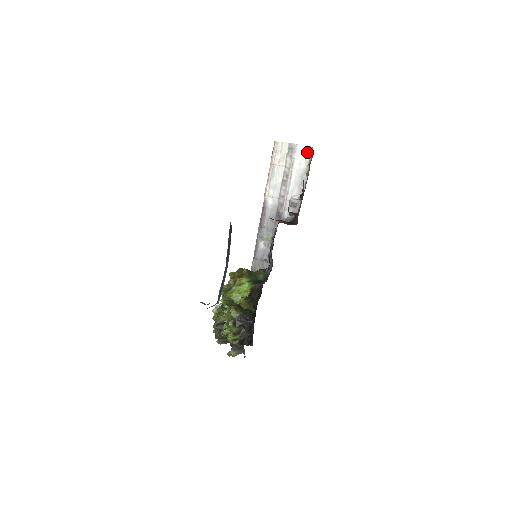
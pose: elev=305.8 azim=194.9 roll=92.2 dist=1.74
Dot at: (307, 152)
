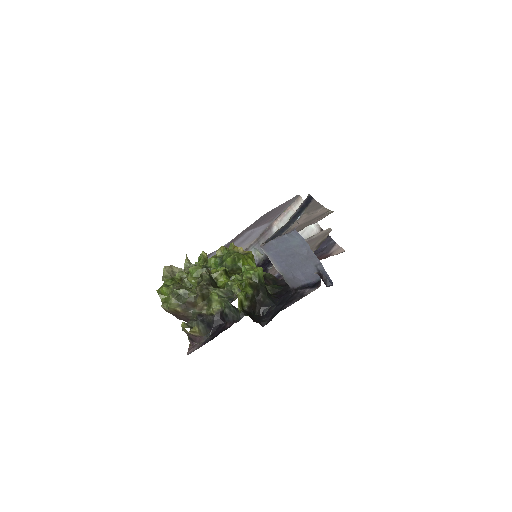
Dot at: (317, 227)
